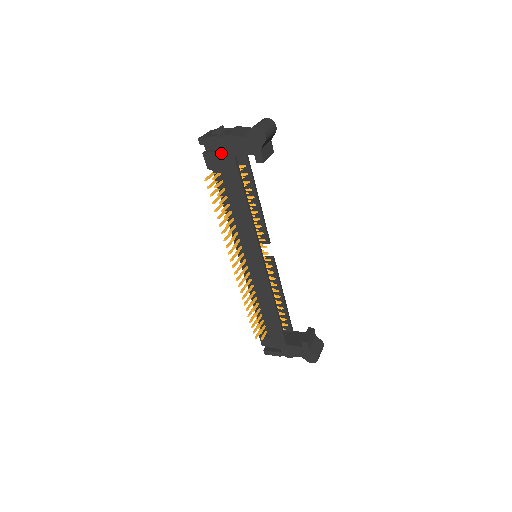
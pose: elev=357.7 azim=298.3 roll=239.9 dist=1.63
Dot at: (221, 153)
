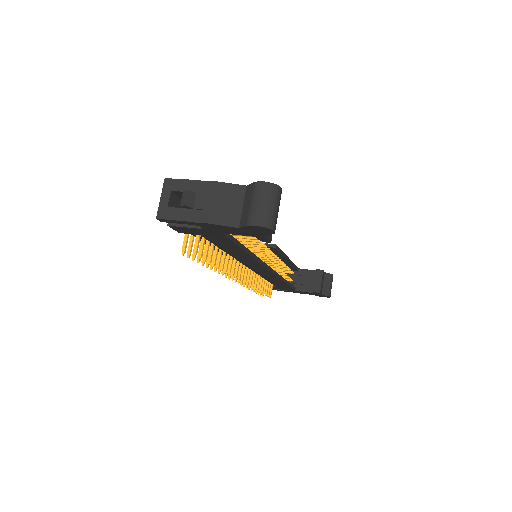
Dot at: (199, 229)
